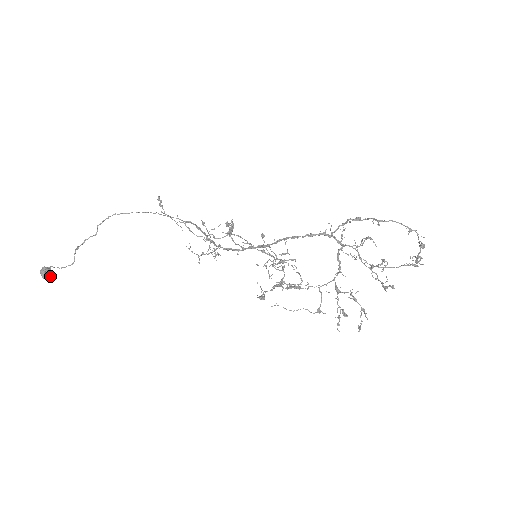
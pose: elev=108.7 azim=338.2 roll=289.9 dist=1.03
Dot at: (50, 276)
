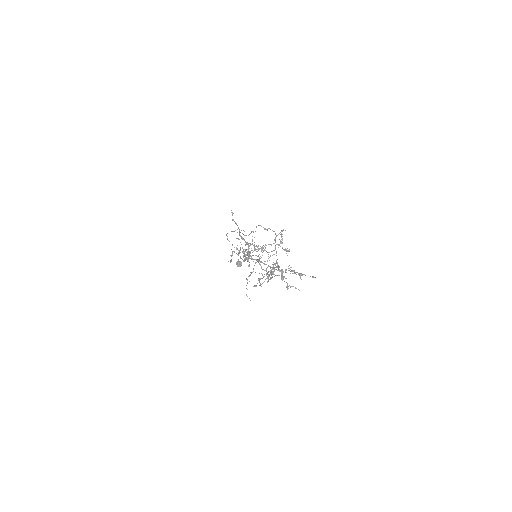
Dot at: (240, 266)
